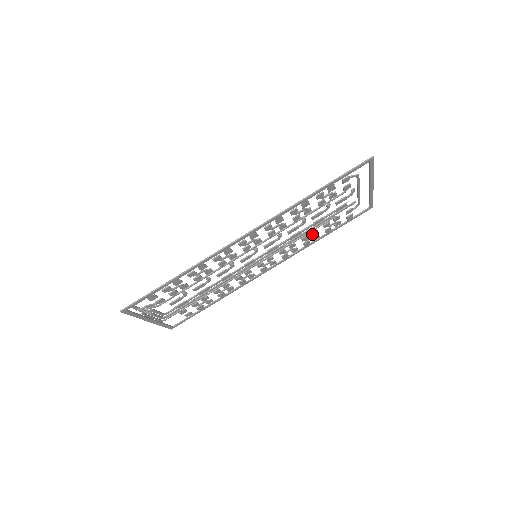
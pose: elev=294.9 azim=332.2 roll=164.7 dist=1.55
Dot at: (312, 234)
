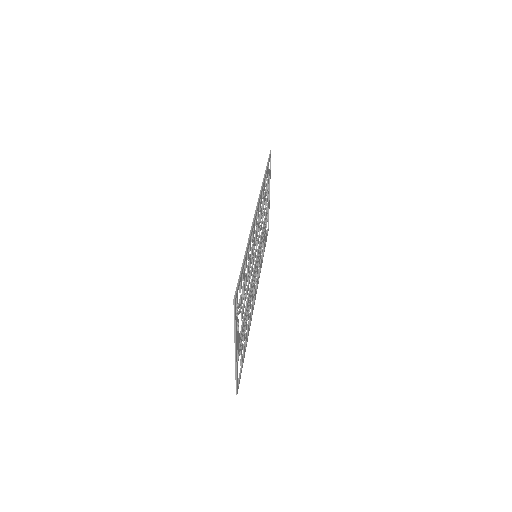
Dot at: (262, 245)
